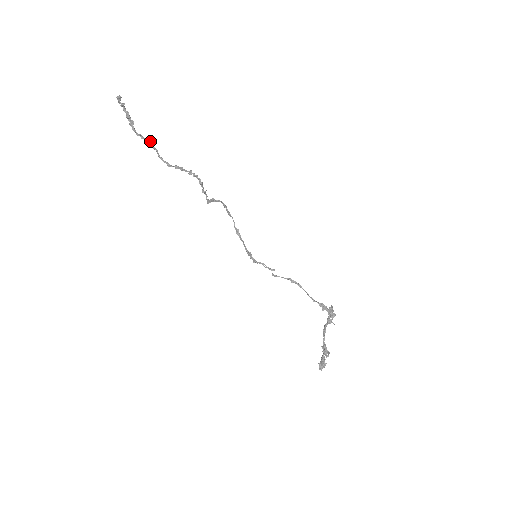
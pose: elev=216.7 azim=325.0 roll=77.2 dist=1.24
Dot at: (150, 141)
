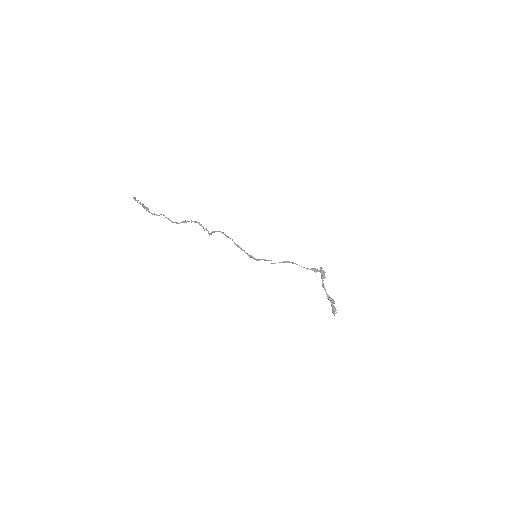
Dot at: occluded
